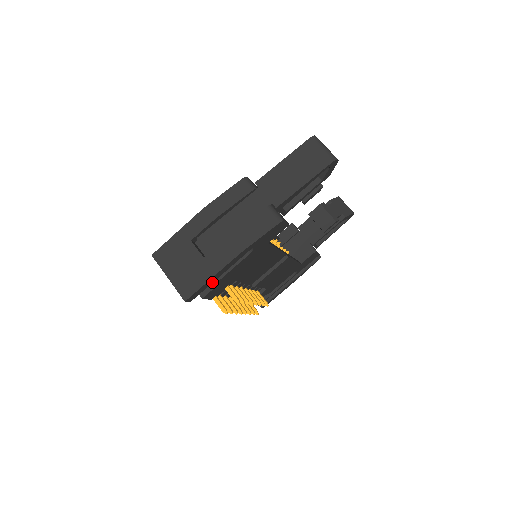
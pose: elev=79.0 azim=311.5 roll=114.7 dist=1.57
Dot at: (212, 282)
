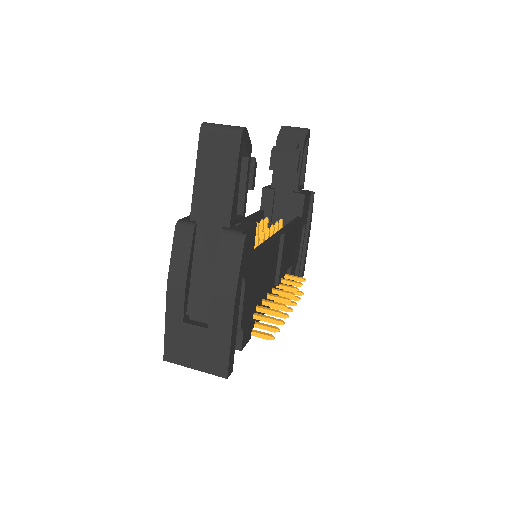
Dot at: (235, 341)
